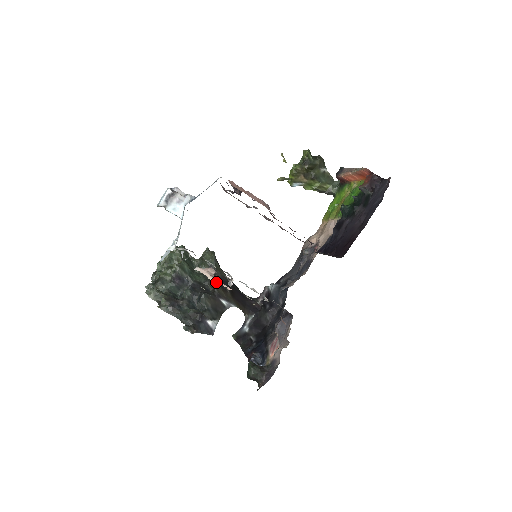
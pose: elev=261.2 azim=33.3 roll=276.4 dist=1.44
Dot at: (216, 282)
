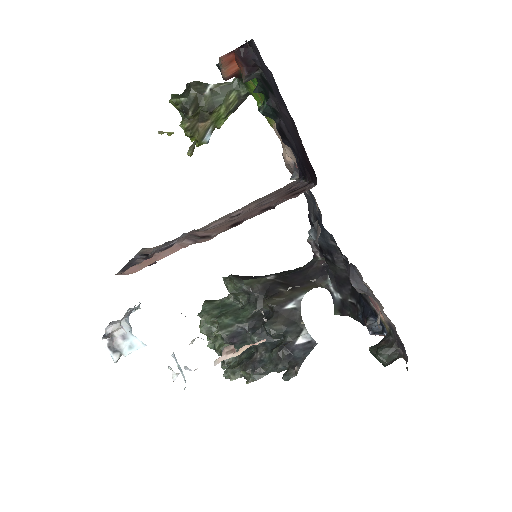
Dot at: (264, 297)
